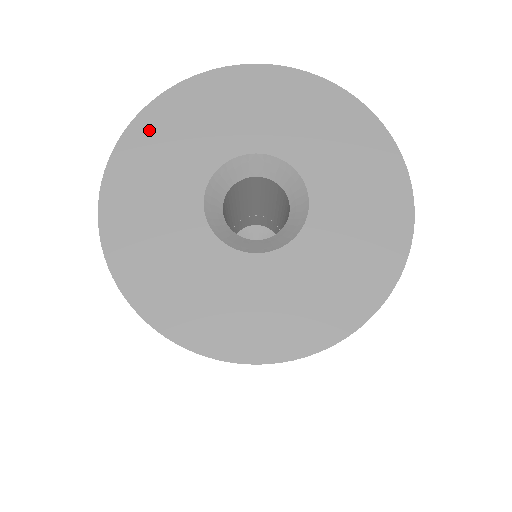
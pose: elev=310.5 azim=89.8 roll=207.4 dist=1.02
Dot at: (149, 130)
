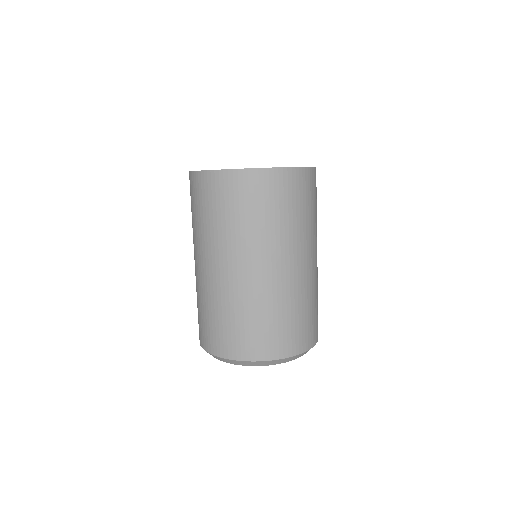
Dot at: occluded
